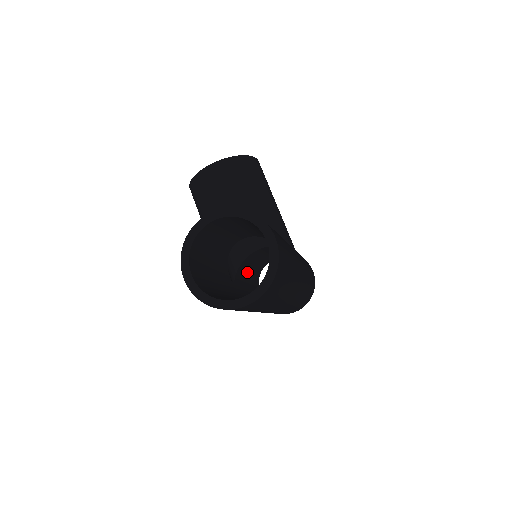
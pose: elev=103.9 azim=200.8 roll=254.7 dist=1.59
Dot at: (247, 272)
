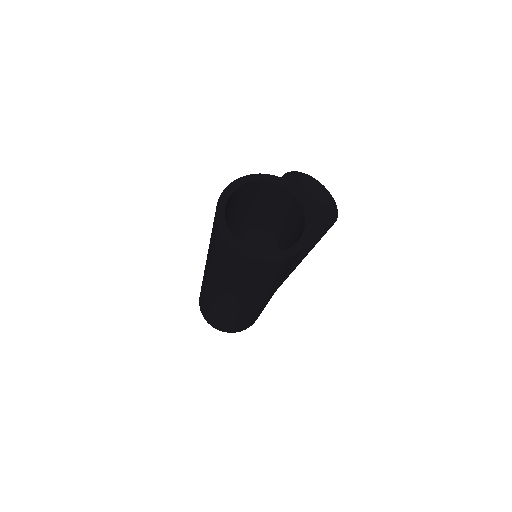
Dot at: occluded
